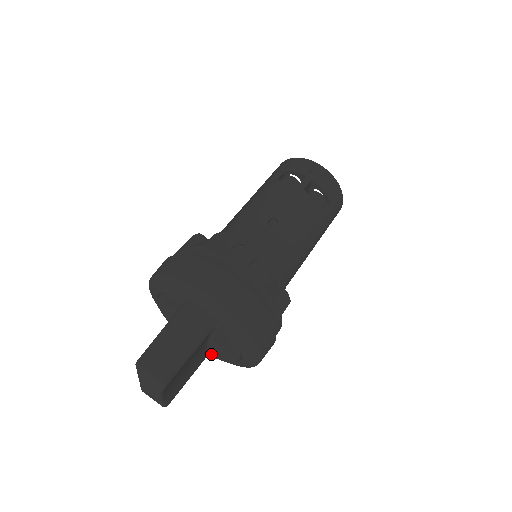
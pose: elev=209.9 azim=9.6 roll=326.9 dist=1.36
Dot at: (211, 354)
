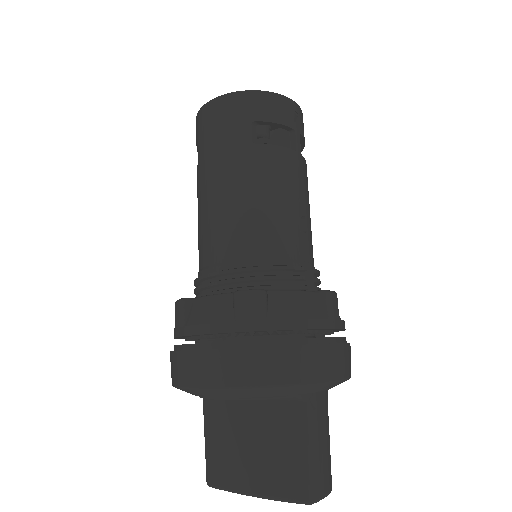
Dot at: occluded
